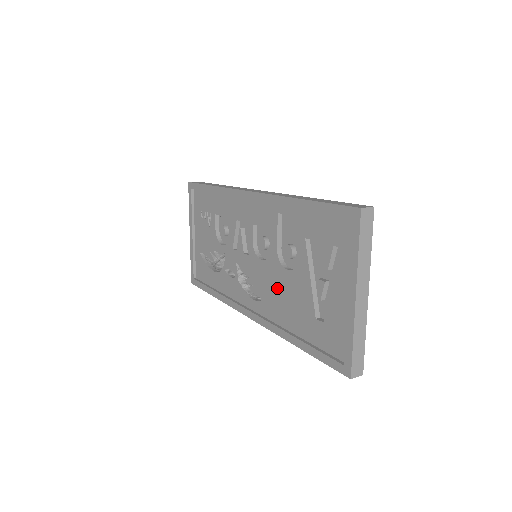
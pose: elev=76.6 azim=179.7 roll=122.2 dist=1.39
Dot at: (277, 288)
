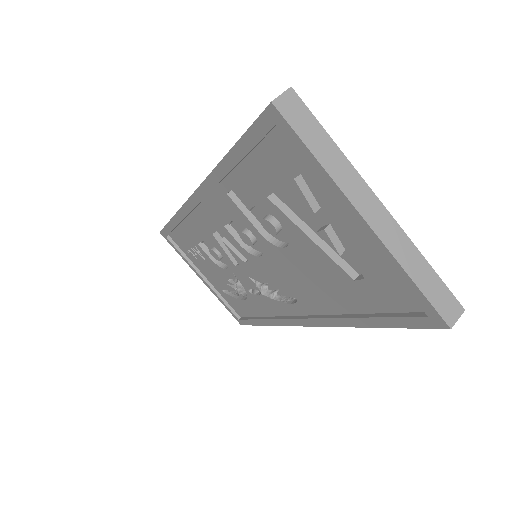
Dot at: (295, 275)
